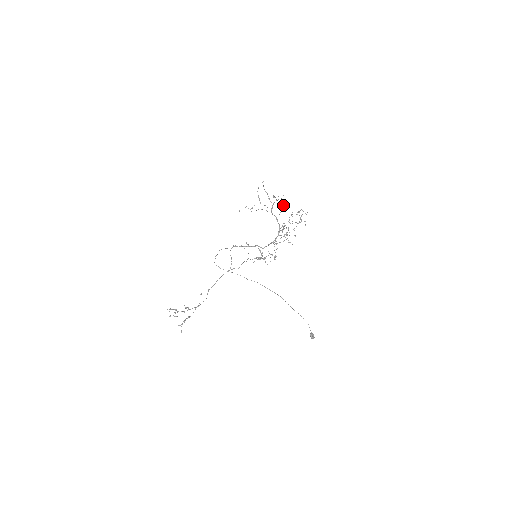
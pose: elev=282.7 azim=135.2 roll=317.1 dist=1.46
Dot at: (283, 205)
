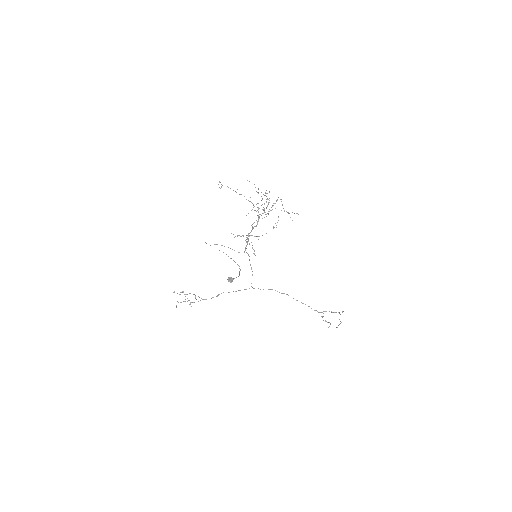
Dot at: (273, 203)
